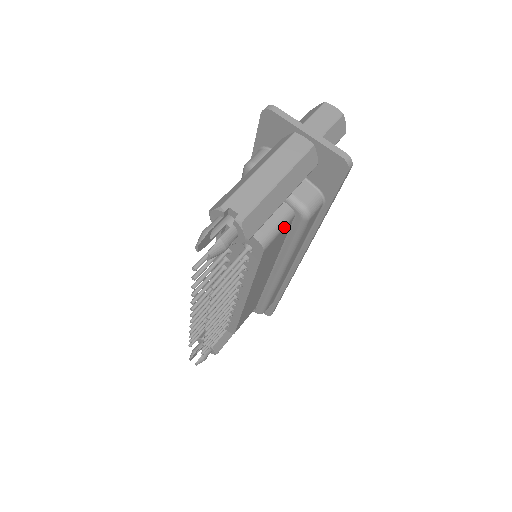
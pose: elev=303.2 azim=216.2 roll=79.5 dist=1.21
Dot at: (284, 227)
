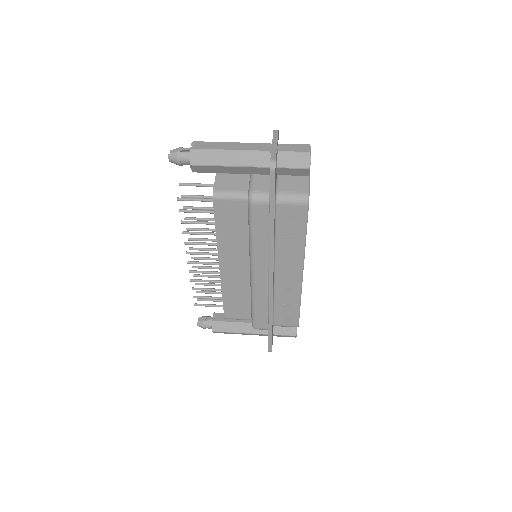
Dot at: (237, 200)
